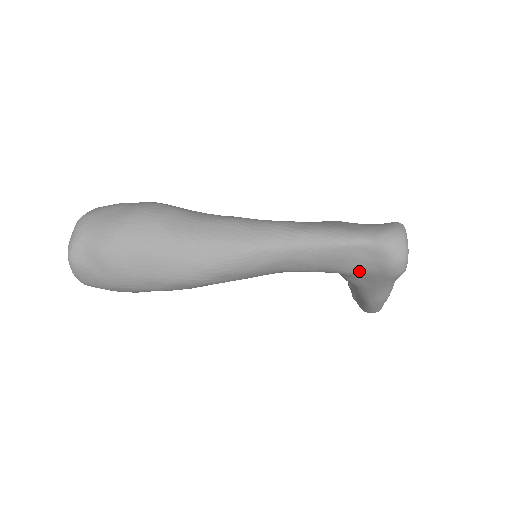
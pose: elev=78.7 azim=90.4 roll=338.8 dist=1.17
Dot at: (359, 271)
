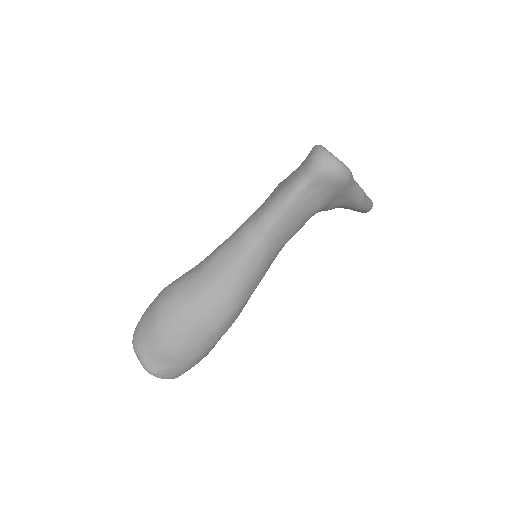
Dot at: (324, 201)
